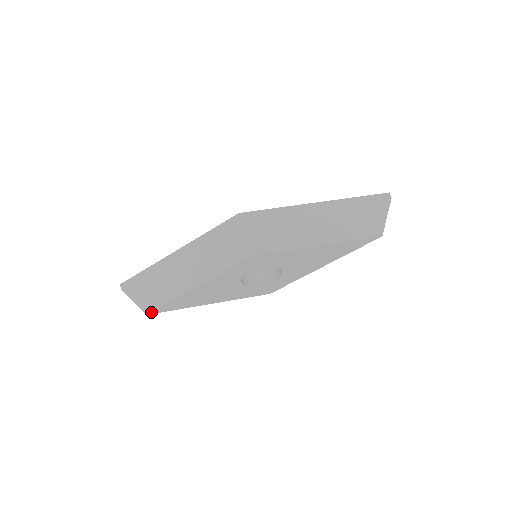
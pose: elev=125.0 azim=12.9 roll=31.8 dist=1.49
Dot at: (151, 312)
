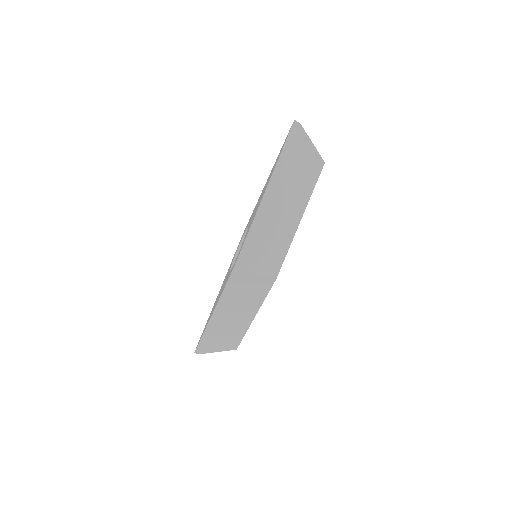
Dot at: occluded
